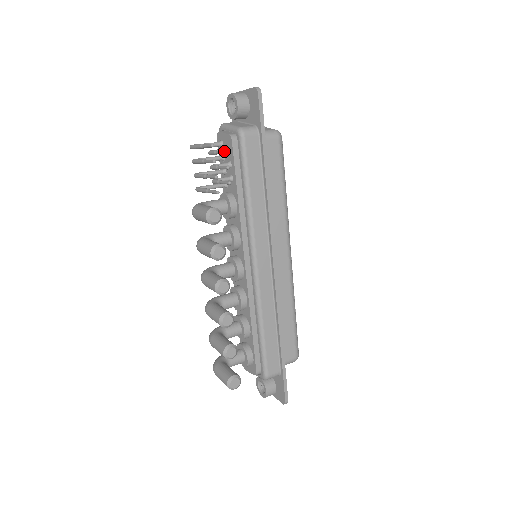
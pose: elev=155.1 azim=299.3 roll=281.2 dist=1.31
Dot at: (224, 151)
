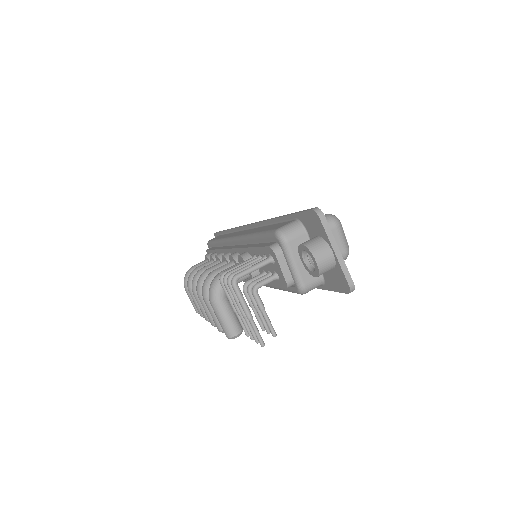
Dot at: (273, 336)
